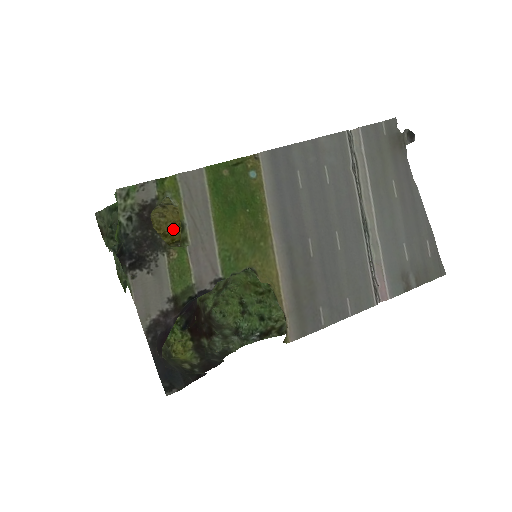
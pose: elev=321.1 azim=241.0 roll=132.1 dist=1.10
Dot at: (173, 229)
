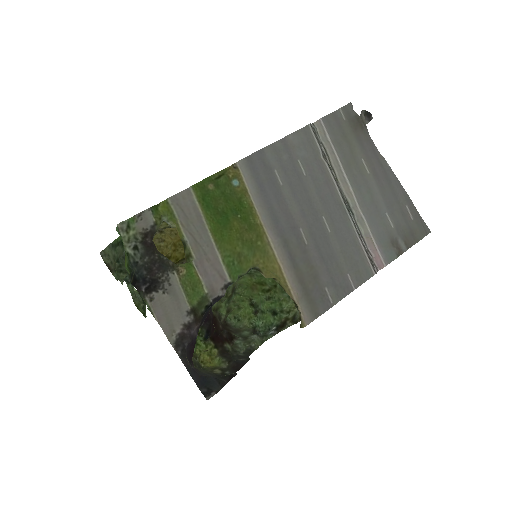
Dot at: (174, 250)
